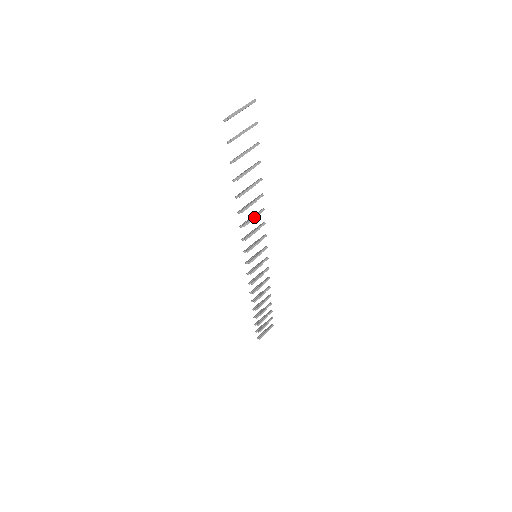
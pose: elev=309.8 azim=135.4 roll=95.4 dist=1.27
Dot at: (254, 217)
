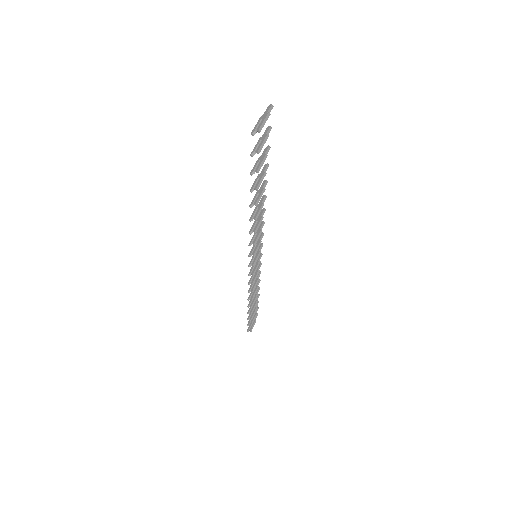
Dot at: (260, 220)
